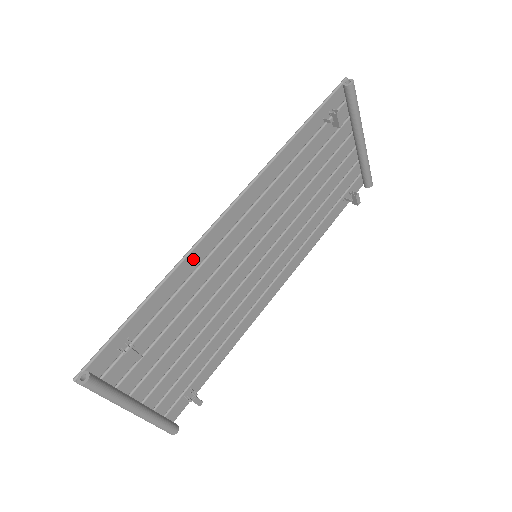
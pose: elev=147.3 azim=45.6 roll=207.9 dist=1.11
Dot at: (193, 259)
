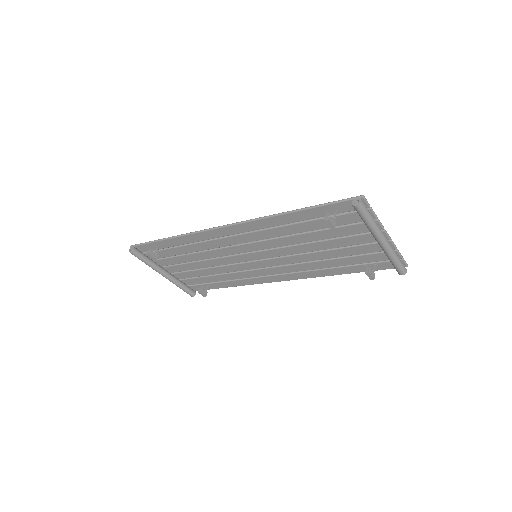
Dot at: (198, 236)
